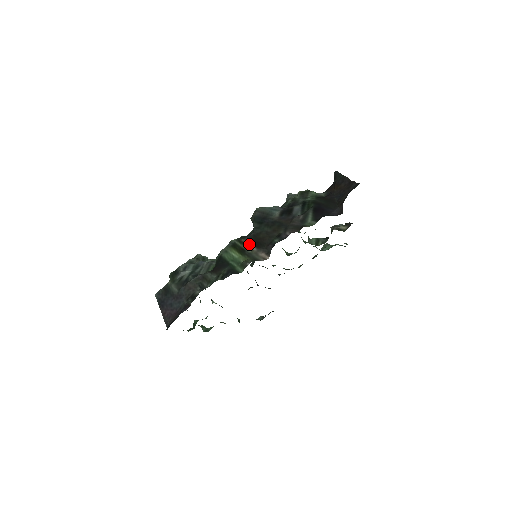
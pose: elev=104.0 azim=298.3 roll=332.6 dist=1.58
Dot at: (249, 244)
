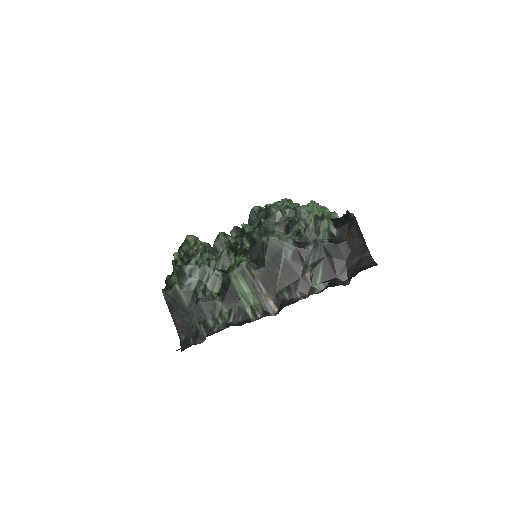
Dot at: (259, 281)
